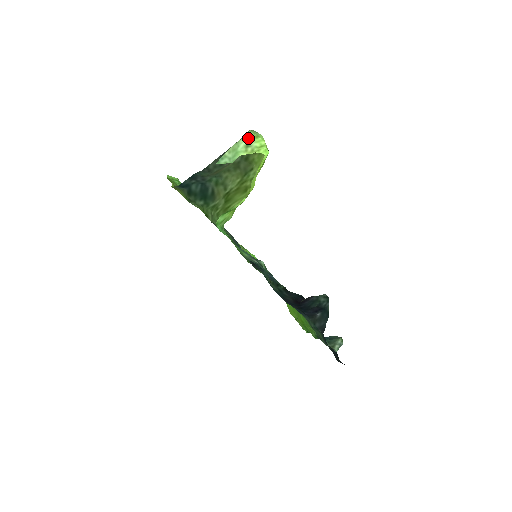
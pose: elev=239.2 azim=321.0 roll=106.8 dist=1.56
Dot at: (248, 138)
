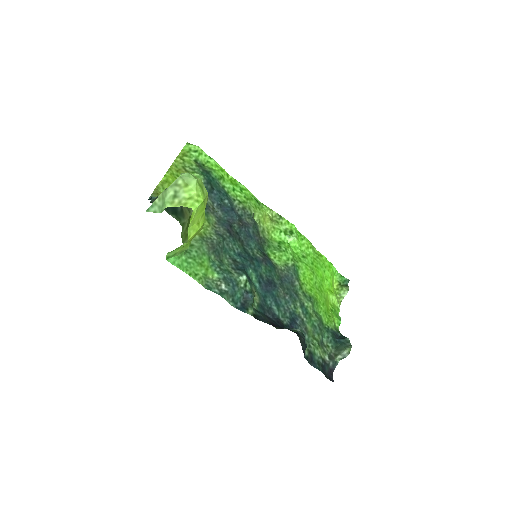
Dot at: (176, 186)
